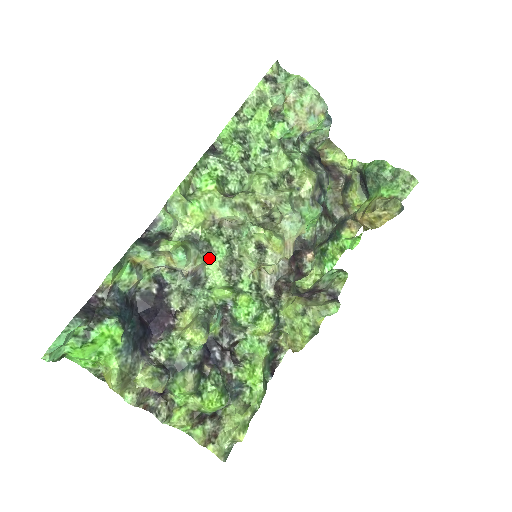
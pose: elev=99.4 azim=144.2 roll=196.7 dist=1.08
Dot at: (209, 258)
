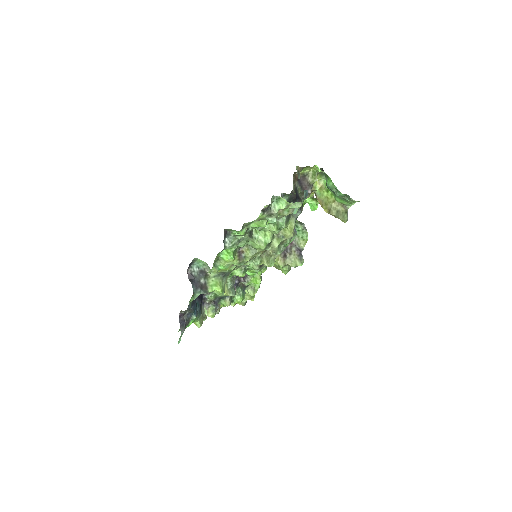
Dot at: occluded
